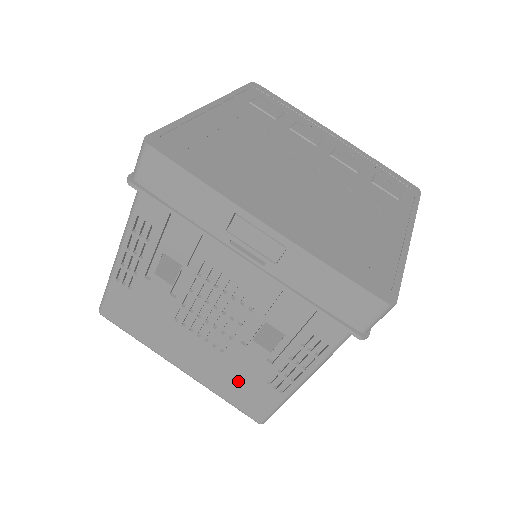
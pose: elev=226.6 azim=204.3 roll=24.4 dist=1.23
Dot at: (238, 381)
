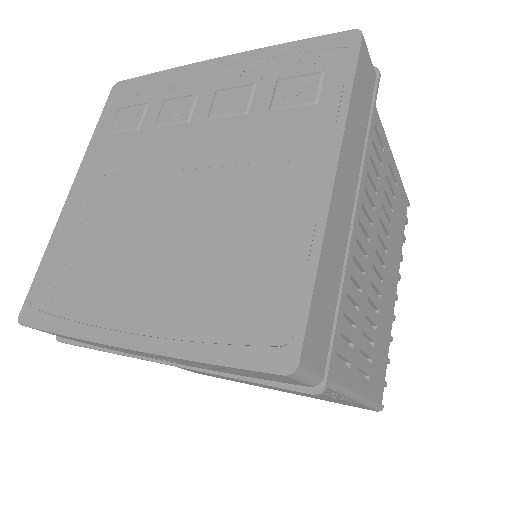
Dot at: (316, 396)
